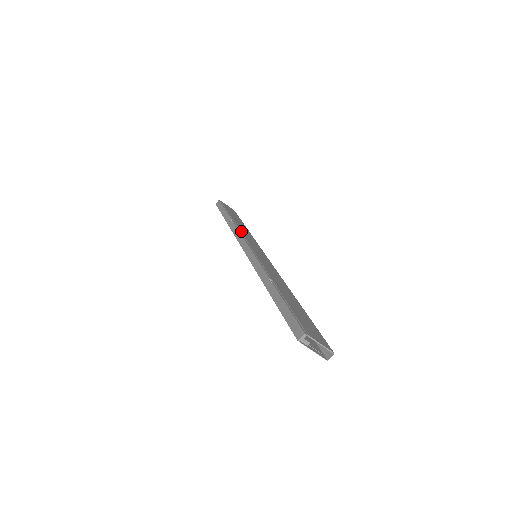
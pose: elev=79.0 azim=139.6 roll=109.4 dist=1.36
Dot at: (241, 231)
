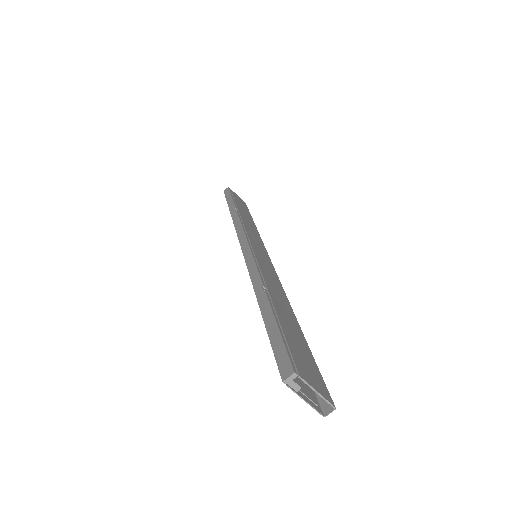
Dot at: (244, 224)
